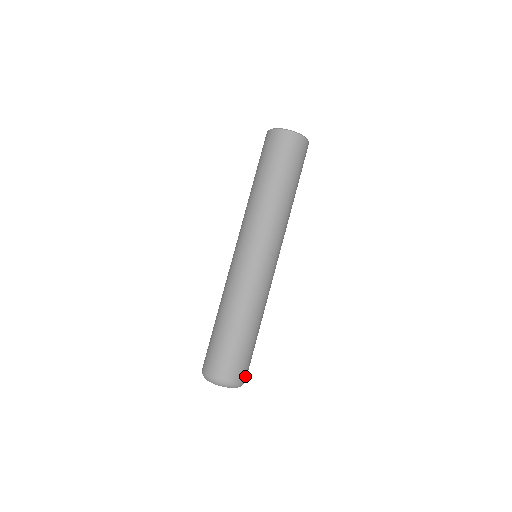
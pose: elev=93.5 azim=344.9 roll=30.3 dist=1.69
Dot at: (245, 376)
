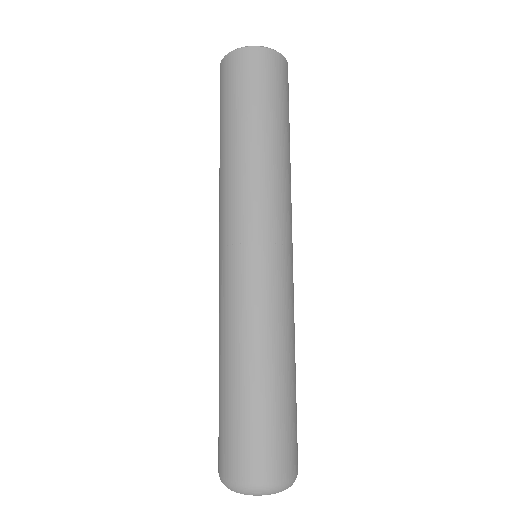
Dot at: (297, 459)
